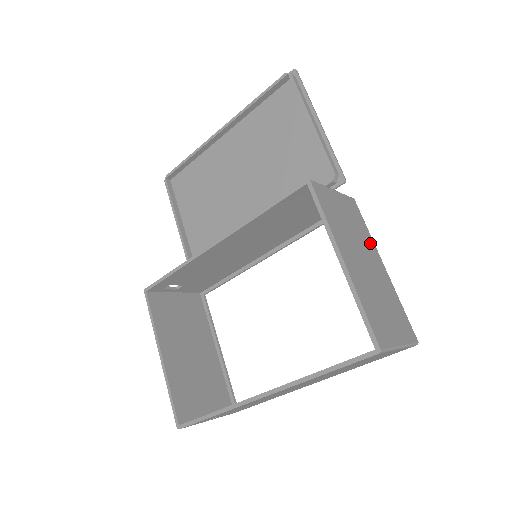
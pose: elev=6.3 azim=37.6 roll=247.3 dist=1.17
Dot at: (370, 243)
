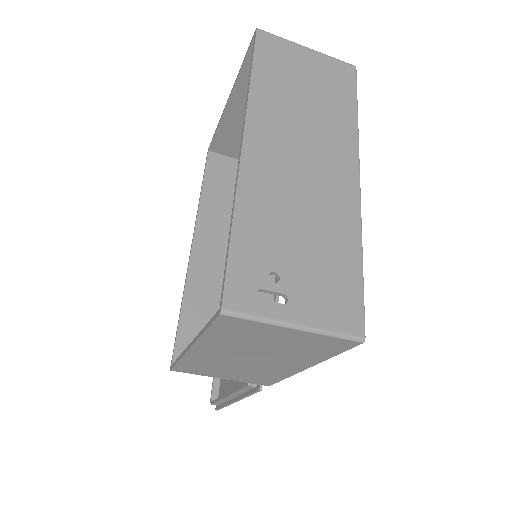
Dot at: occluded
